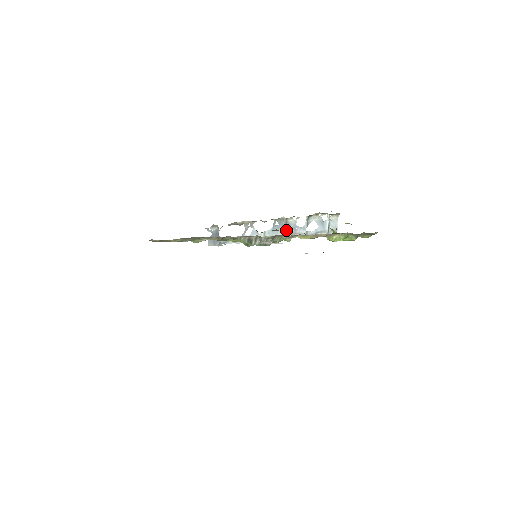
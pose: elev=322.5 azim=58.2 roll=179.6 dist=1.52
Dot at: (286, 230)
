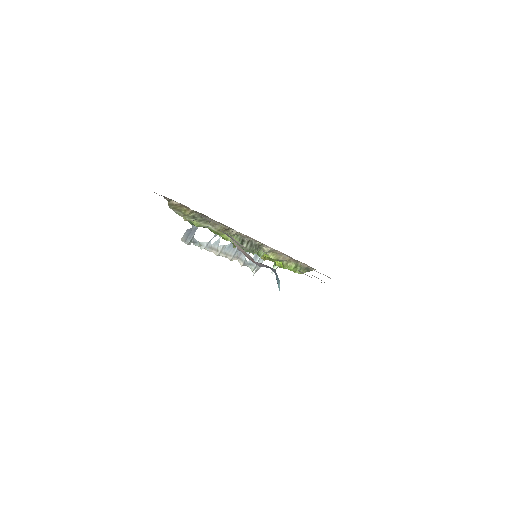
Dot at: (236, 251)
